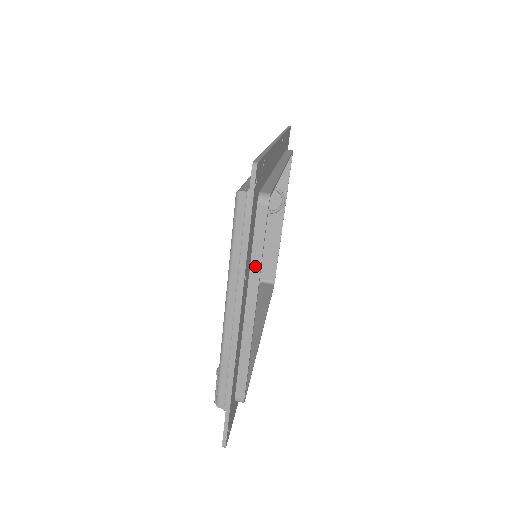
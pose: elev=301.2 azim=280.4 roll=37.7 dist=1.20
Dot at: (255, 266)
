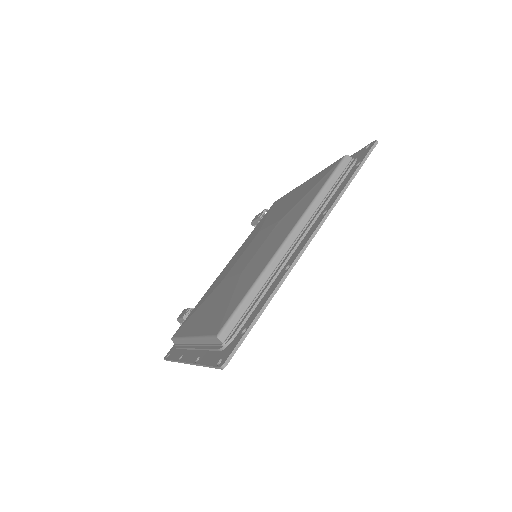
Dot at: occluded
